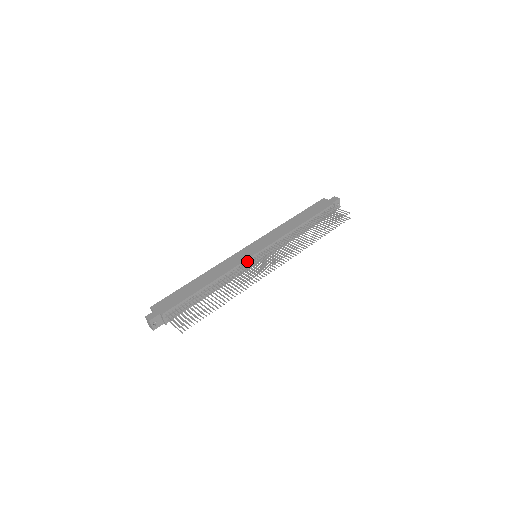
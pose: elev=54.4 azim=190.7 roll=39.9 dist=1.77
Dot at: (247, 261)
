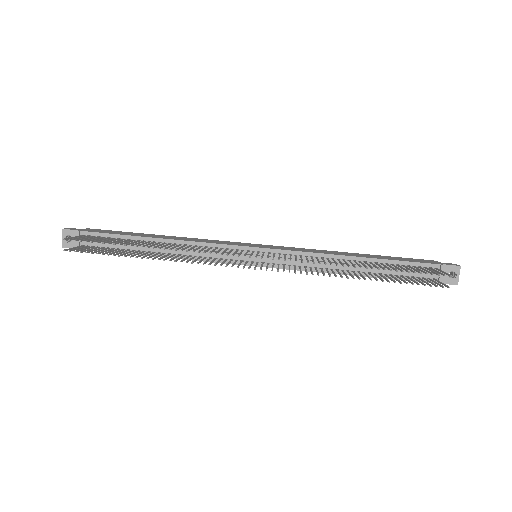
Dot at: (234, 249)
